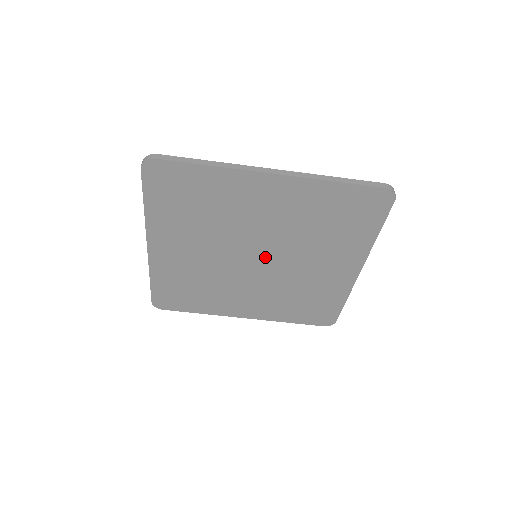
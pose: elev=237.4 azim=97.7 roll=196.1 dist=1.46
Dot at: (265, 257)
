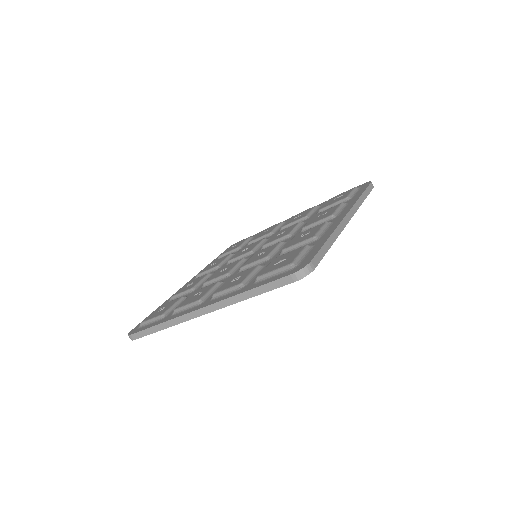
Dot at: occluded
